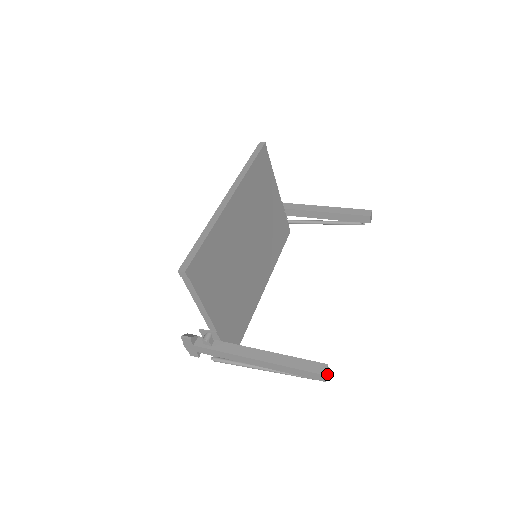
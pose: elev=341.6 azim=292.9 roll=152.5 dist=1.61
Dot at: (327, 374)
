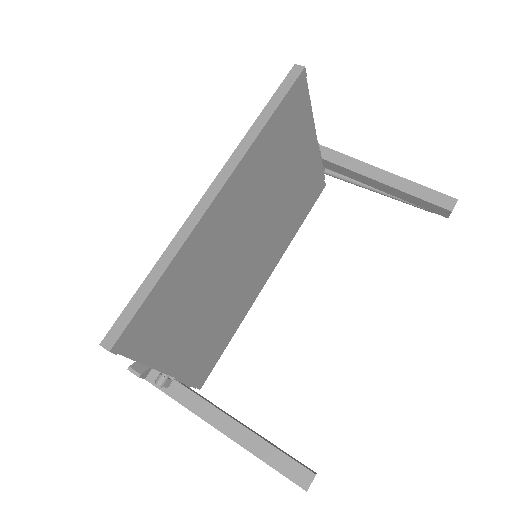
Dot at: occluded
